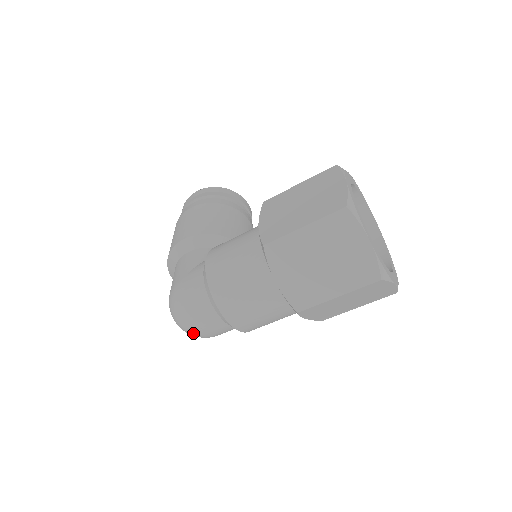
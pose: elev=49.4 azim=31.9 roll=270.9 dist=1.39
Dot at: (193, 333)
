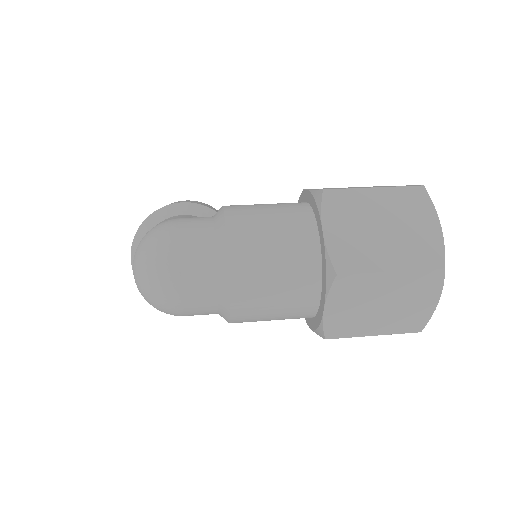
Dot at: (161, 281)
